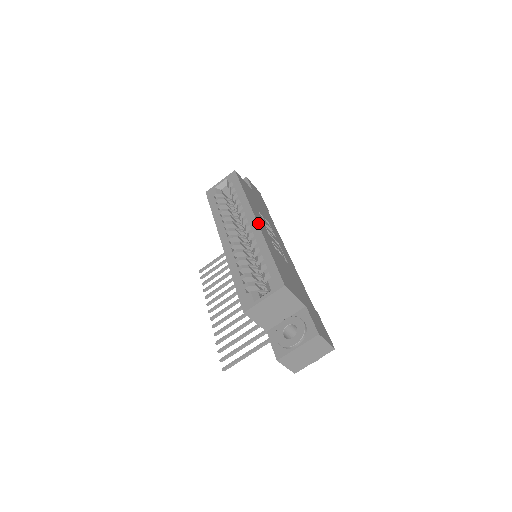
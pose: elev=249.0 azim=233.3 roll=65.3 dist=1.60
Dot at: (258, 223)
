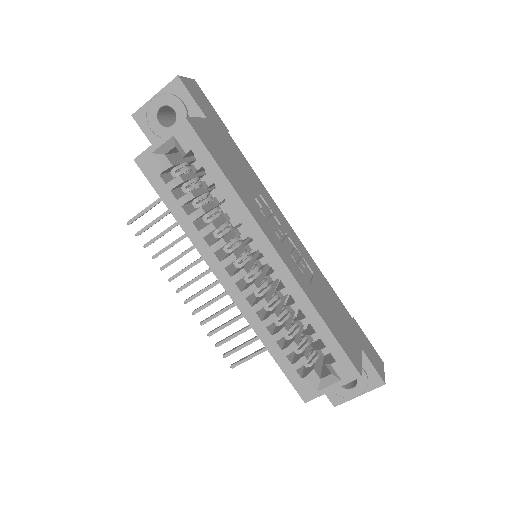
Dot at: (284, 261)
